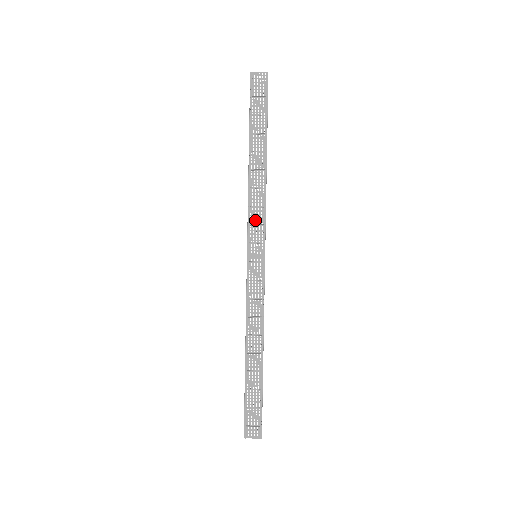
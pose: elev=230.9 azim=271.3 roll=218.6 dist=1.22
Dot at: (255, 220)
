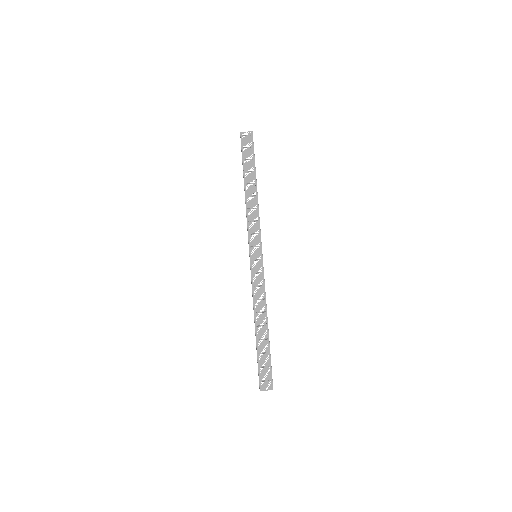
Dot at: (253, 230)
